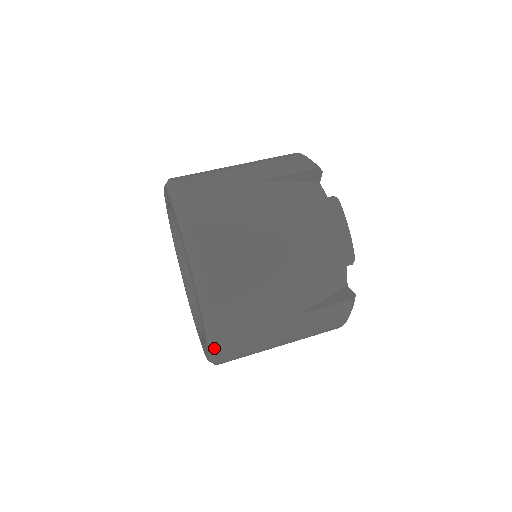
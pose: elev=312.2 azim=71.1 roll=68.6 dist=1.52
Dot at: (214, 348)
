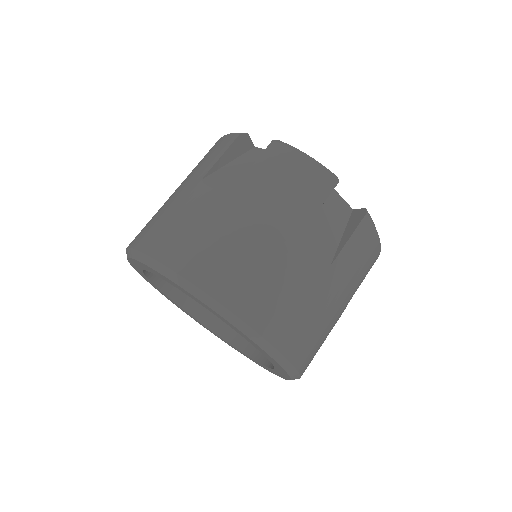
Dot at: (282, 358)
